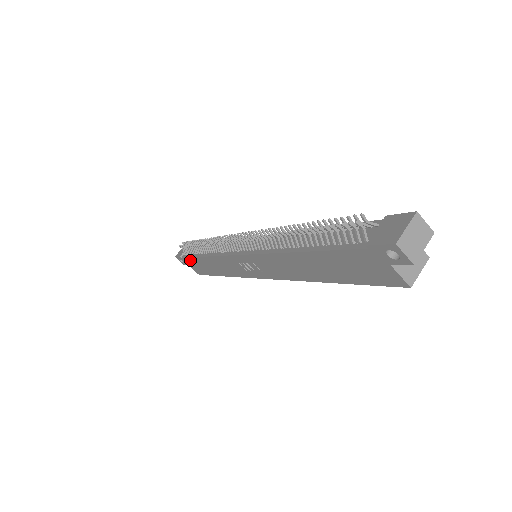
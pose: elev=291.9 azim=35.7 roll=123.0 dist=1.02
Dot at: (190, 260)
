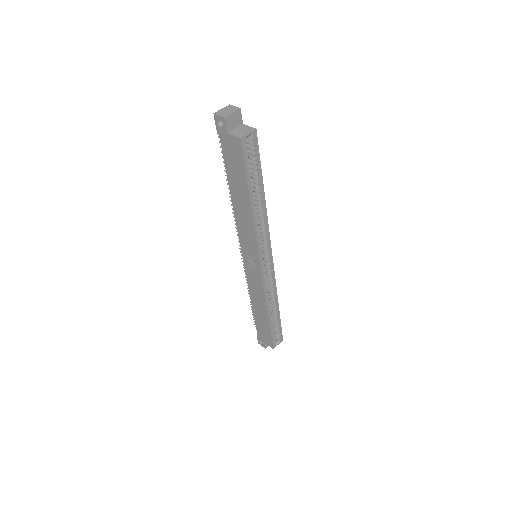
Dot at: (258, 328)
